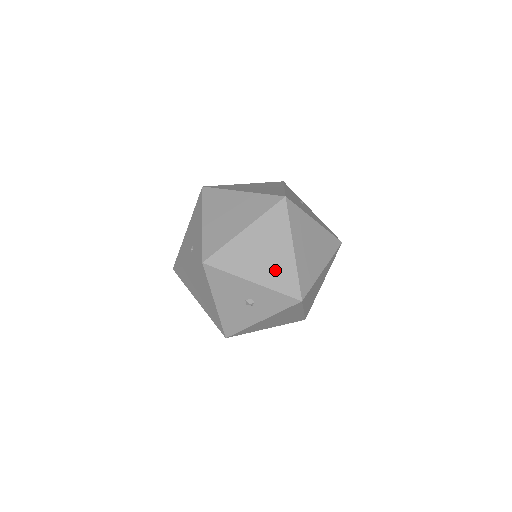
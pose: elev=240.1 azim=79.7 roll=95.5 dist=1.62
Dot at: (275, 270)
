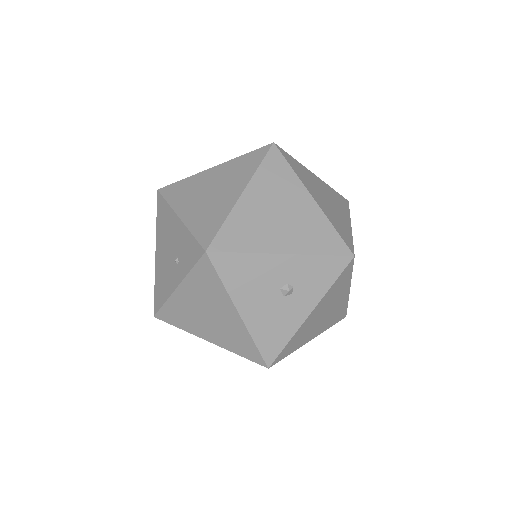
Dot at: (303, 229)
